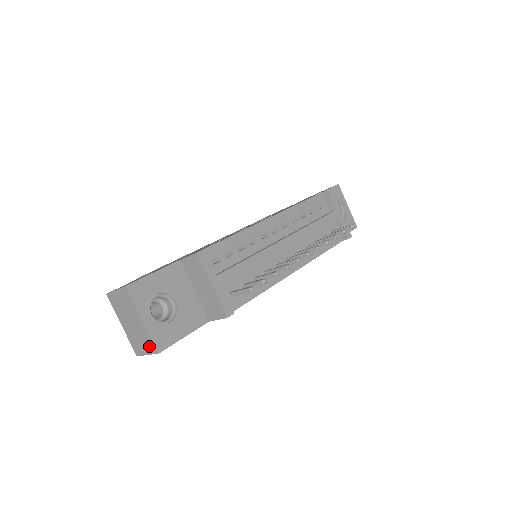
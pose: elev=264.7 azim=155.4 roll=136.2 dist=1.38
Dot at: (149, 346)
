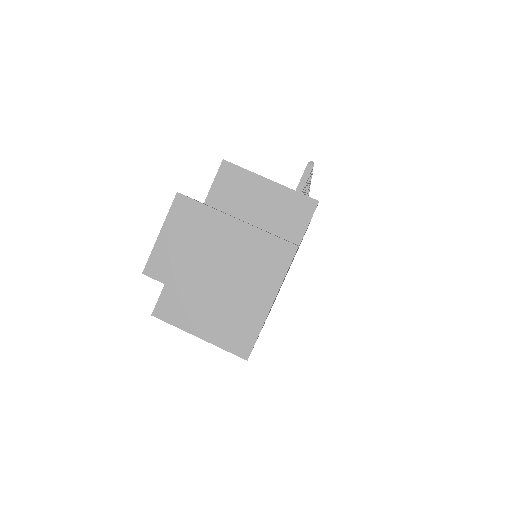
Dot at: (274, 259)
